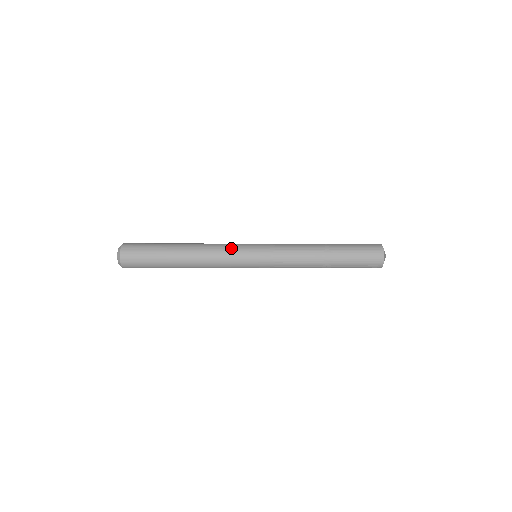
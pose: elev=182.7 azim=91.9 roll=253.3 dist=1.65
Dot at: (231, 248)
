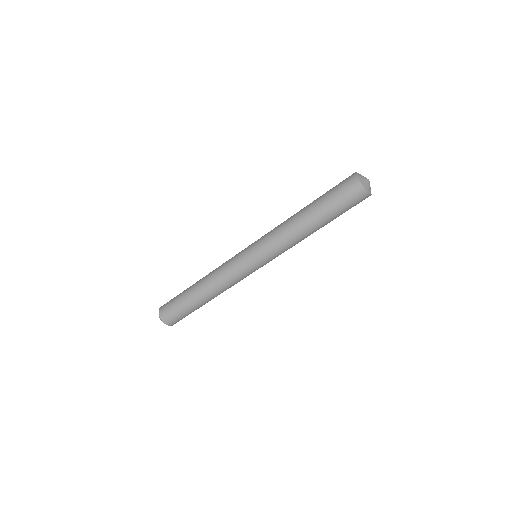
Dot at: (230, 259)
